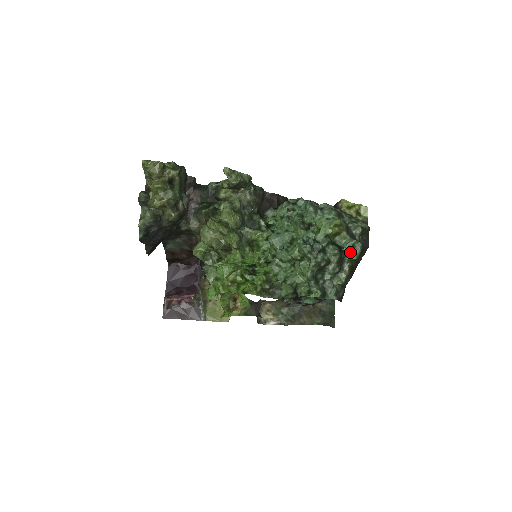
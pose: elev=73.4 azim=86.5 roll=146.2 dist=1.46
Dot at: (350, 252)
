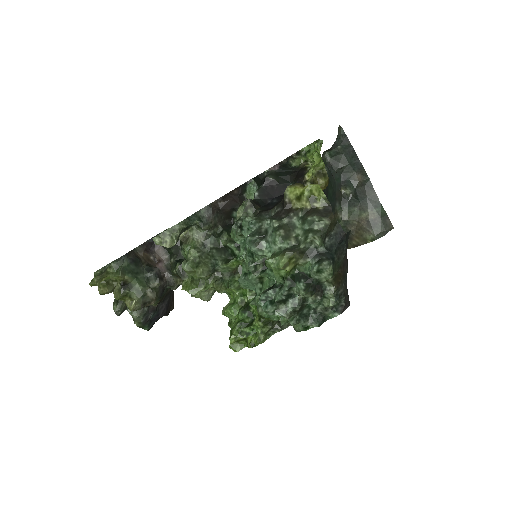
Dot at: (320, 275)
